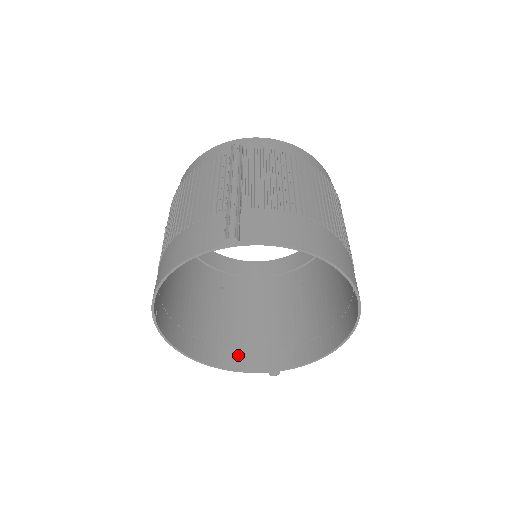
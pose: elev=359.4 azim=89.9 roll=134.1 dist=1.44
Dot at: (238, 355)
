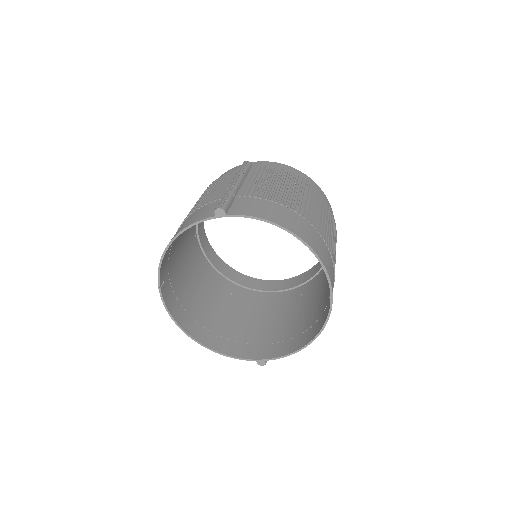
Dot at: (232, 344)
